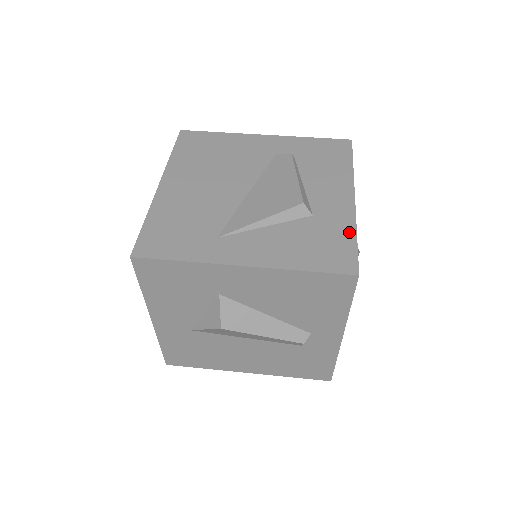
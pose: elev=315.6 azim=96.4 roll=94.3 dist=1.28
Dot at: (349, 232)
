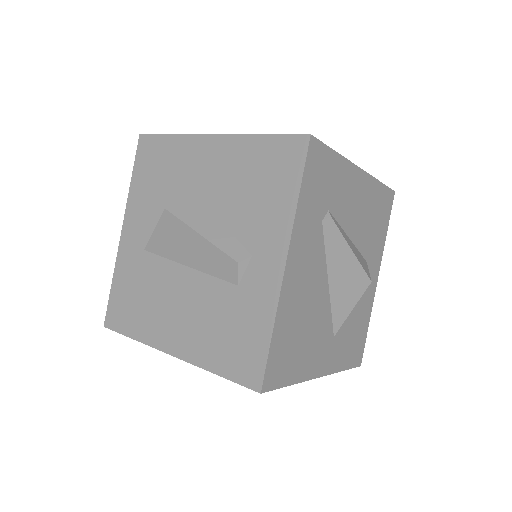
Dot at: occluded
